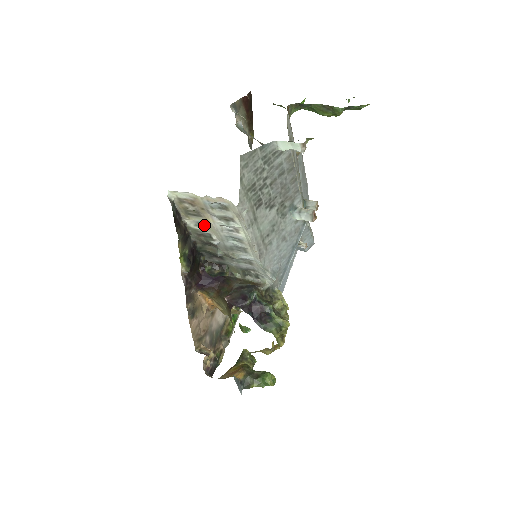
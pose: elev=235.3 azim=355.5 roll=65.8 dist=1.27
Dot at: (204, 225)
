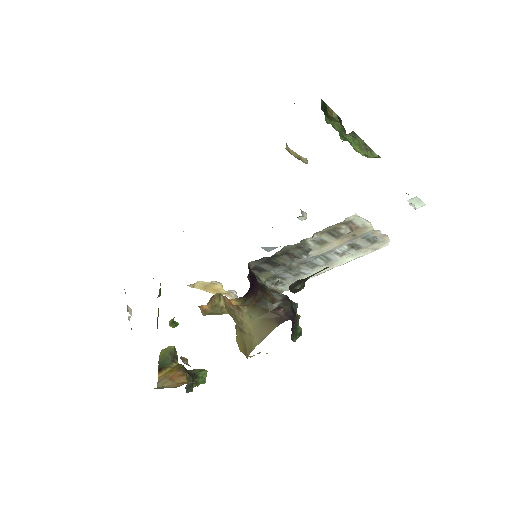
Dot at: (322, 243)
